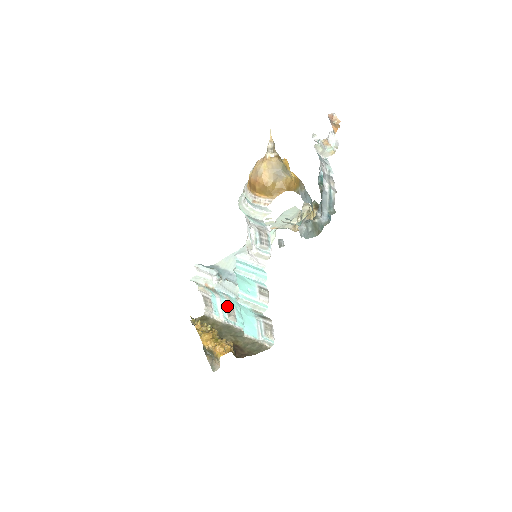
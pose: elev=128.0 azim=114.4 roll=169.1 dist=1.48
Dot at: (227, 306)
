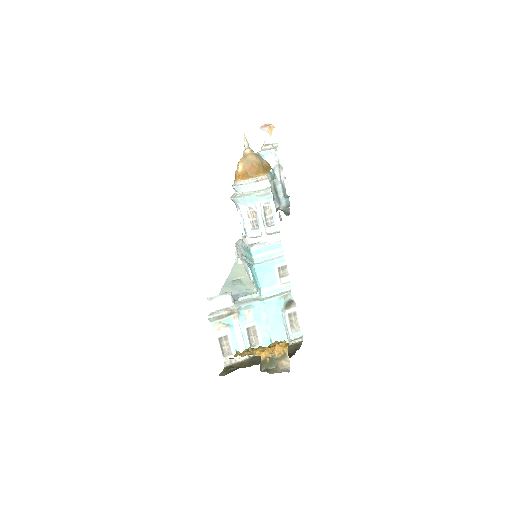
Dot at: (247, 330)
